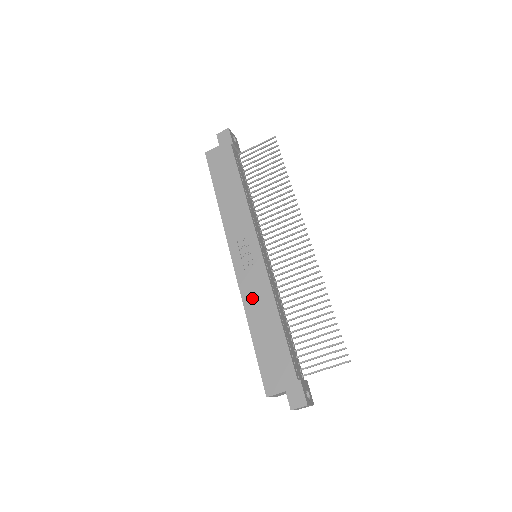
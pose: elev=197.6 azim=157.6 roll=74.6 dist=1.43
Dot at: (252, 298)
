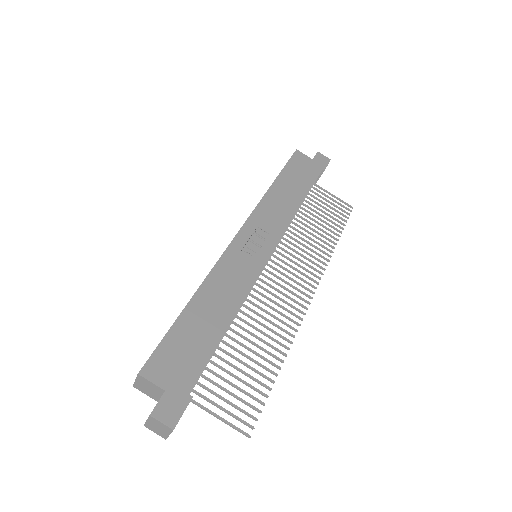
Dot at: (224, 278)
